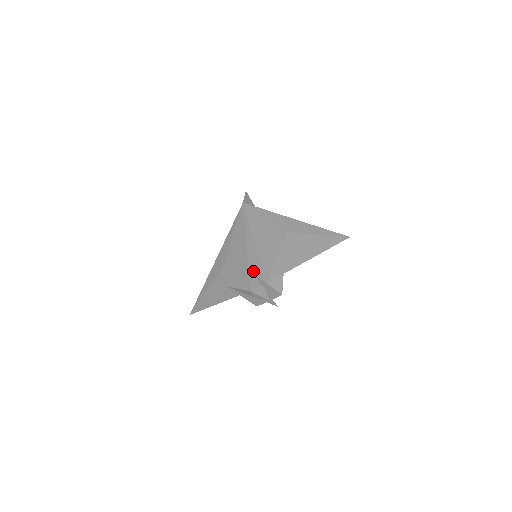
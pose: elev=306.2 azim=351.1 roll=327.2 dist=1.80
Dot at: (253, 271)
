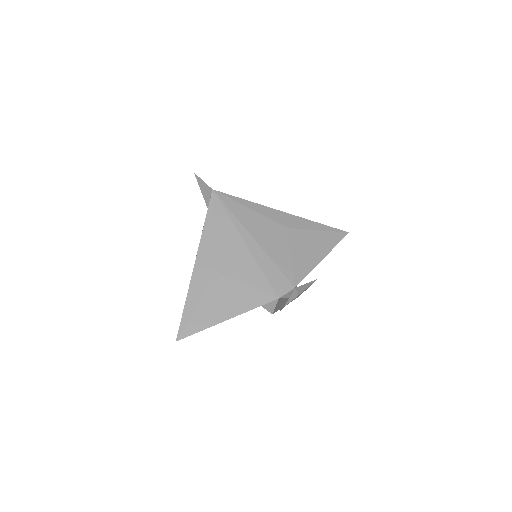
Dot at: (271, 275)
